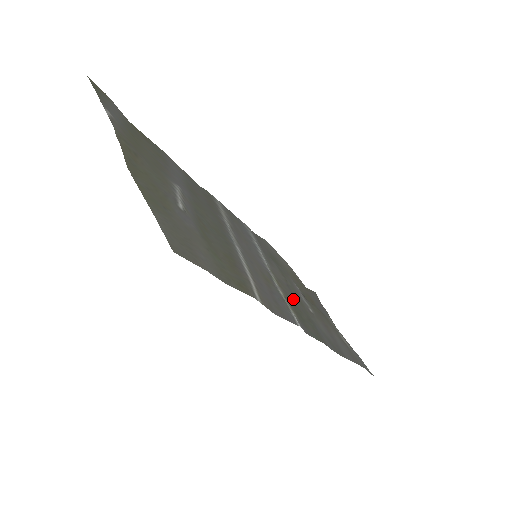
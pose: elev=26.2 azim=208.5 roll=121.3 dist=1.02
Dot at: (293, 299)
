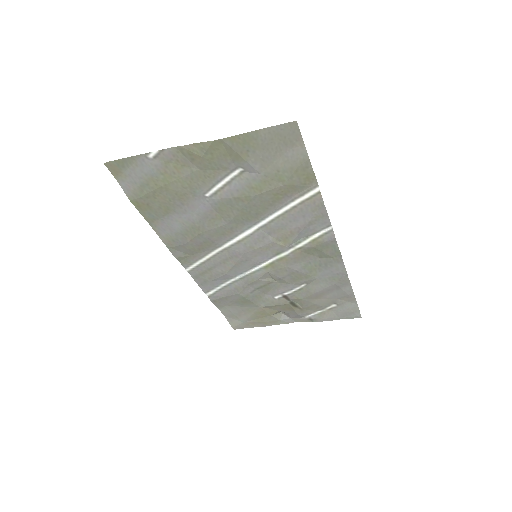
Dot at: (298, 264)
